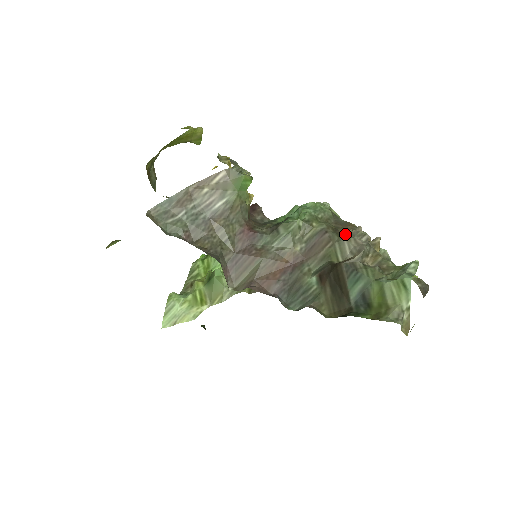
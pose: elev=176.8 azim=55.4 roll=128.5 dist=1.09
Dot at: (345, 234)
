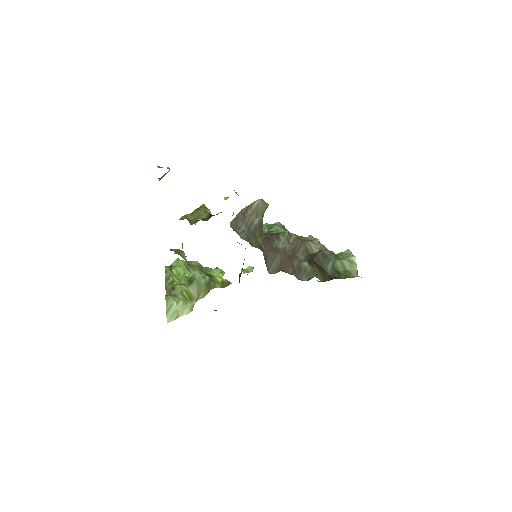
Dot at: (305, 239)
